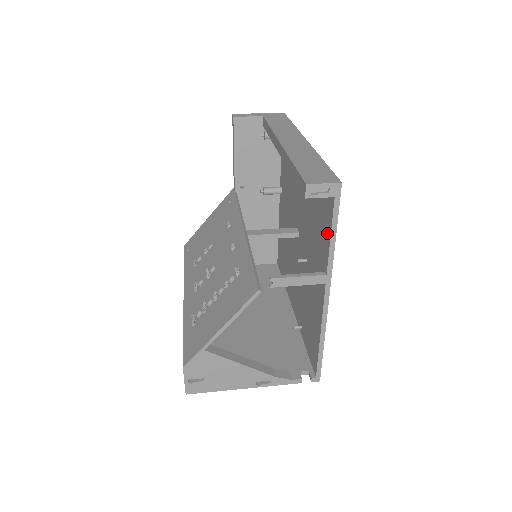
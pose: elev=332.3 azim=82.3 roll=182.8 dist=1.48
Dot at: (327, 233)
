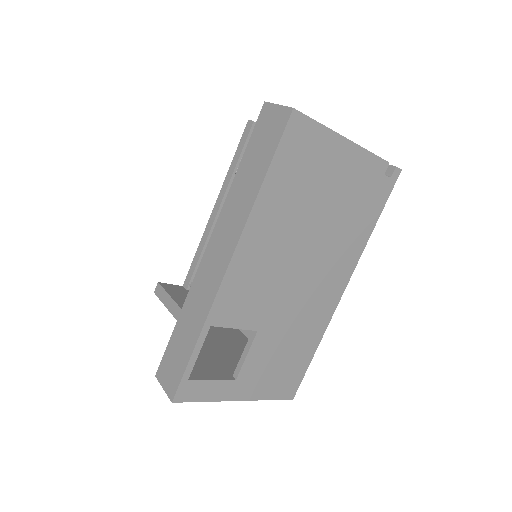
Dot at: occluded
